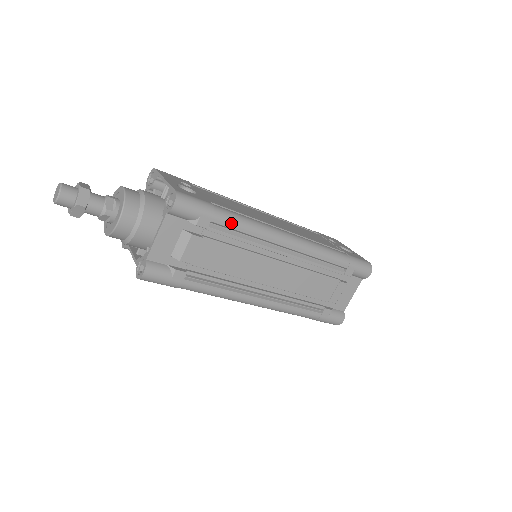
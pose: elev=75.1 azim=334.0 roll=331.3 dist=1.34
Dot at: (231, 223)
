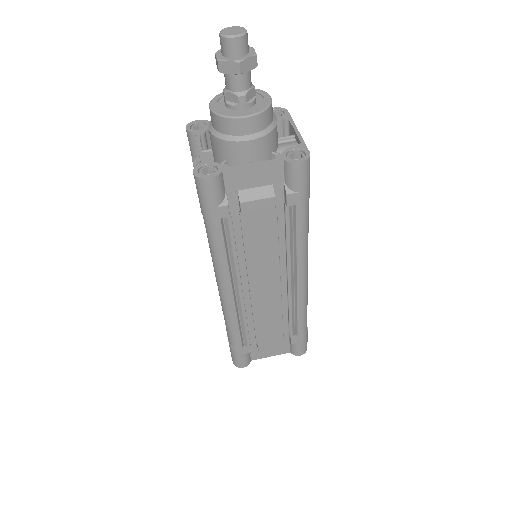
Dot at: (302, 222)
